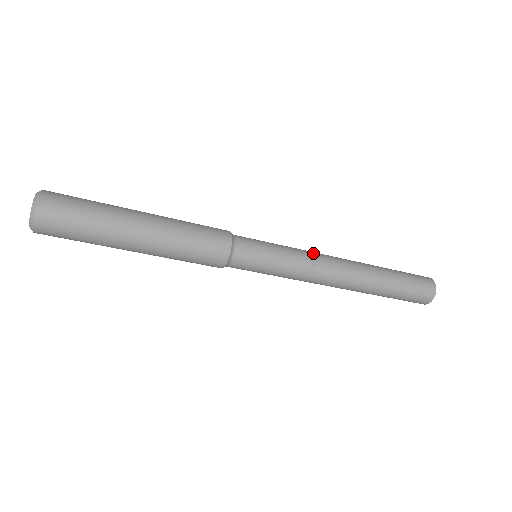
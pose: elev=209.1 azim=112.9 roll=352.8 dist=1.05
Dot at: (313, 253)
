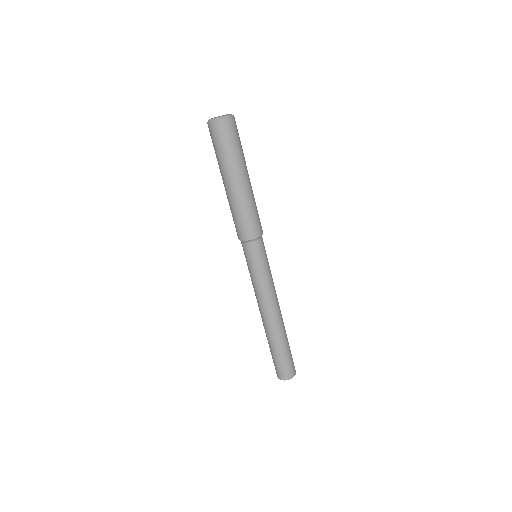
Dot at: occluded
